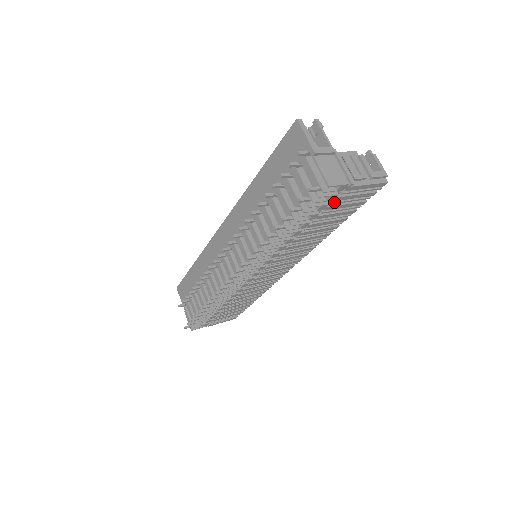
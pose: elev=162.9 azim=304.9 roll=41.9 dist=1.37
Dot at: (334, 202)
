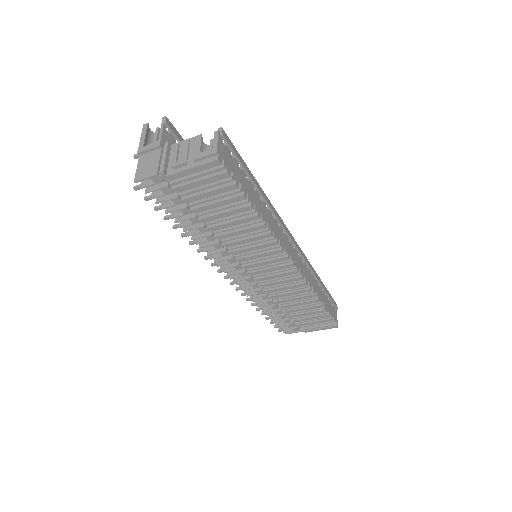
Dot at: (182, 194)
